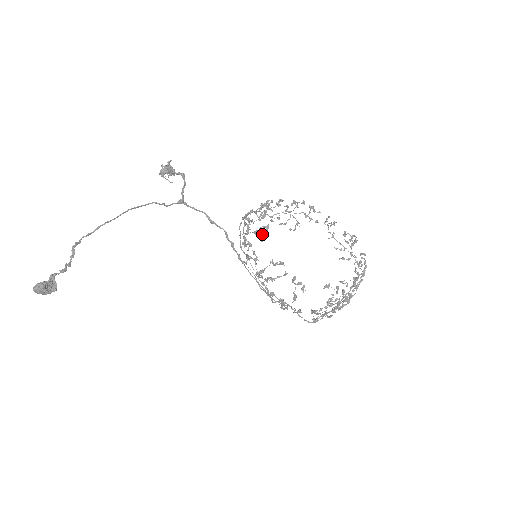
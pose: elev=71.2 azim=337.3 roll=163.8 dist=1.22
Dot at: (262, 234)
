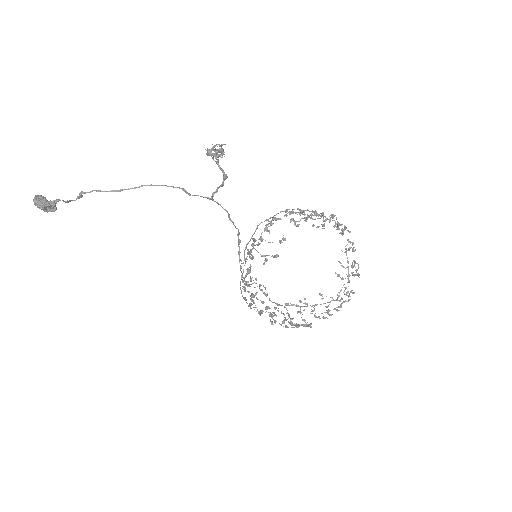
Dot at: occluded
